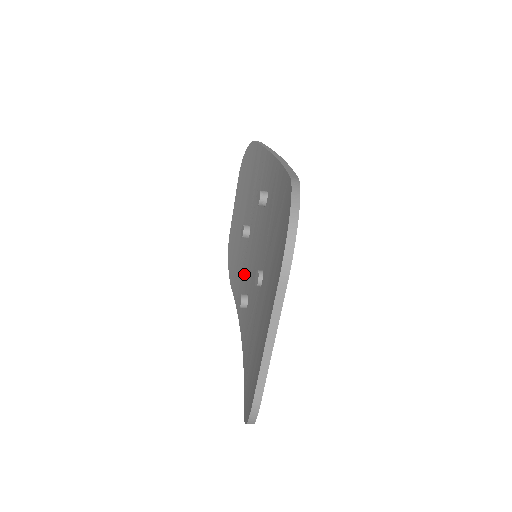
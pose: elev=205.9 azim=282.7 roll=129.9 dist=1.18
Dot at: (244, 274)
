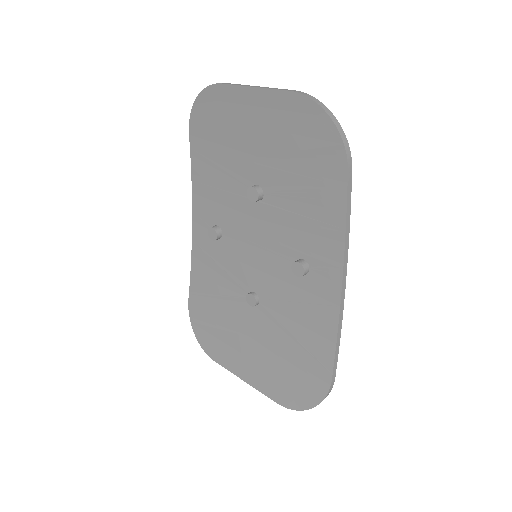
Dot at: (225, 200)
